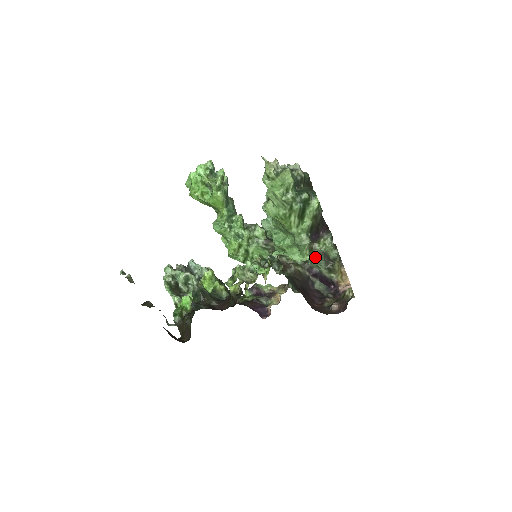
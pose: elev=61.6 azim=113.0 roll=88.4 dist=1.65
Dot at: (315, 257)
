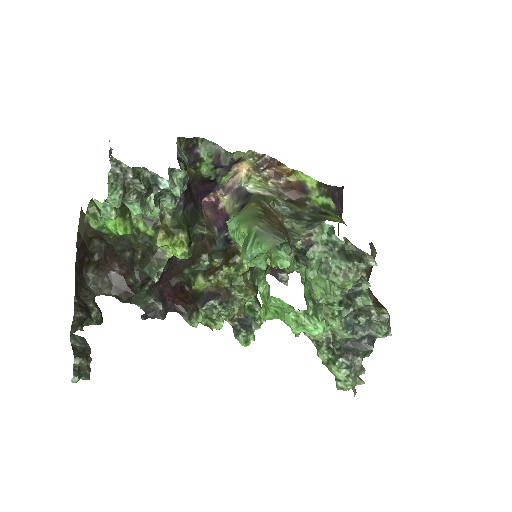
Dot at: occluded
